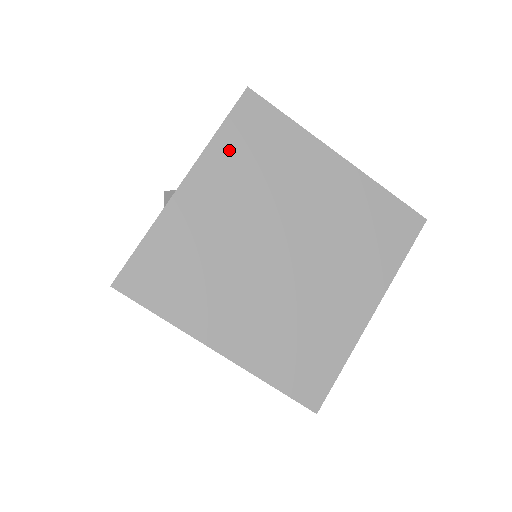
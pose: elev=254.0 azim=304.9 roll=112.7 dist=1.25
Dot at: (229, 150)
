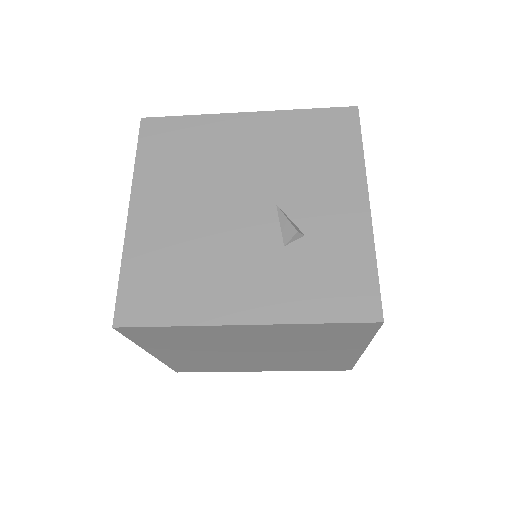
Dot at: (155, 344)
